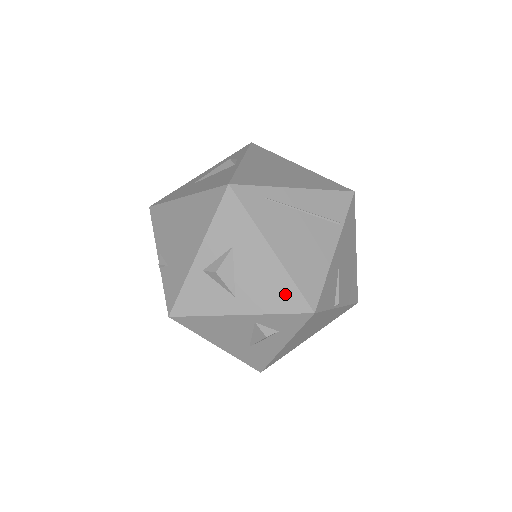
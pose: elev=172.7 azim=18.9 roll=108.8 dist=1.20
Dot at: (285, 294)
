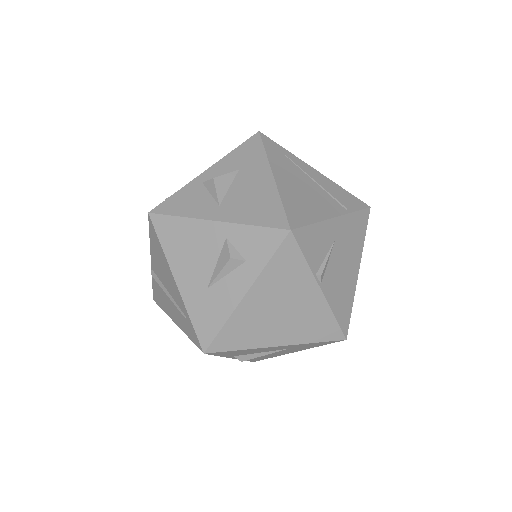
Dot at: (268, 210)
